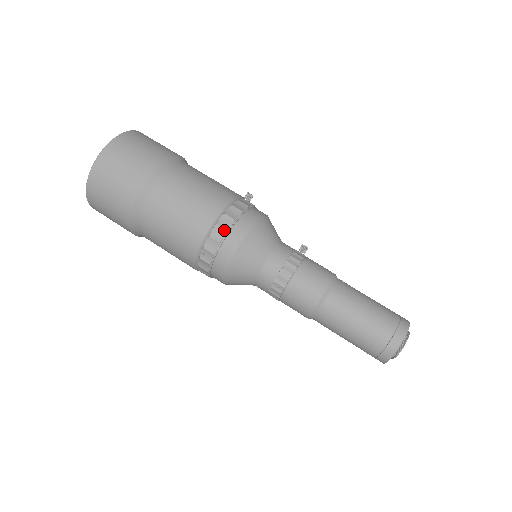
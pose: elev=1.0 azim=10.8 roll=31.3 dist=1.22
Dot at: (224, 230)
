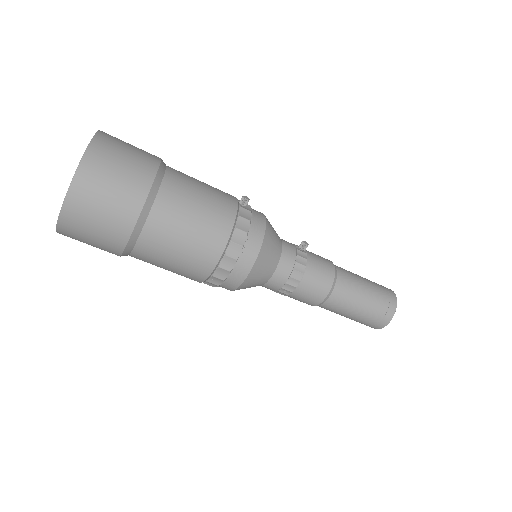
Dot at: (234, 260)
